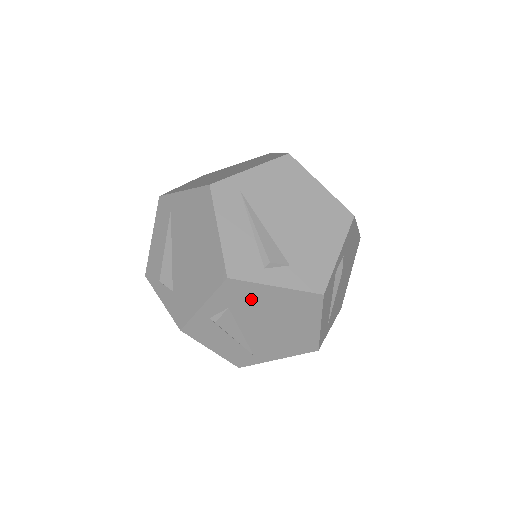
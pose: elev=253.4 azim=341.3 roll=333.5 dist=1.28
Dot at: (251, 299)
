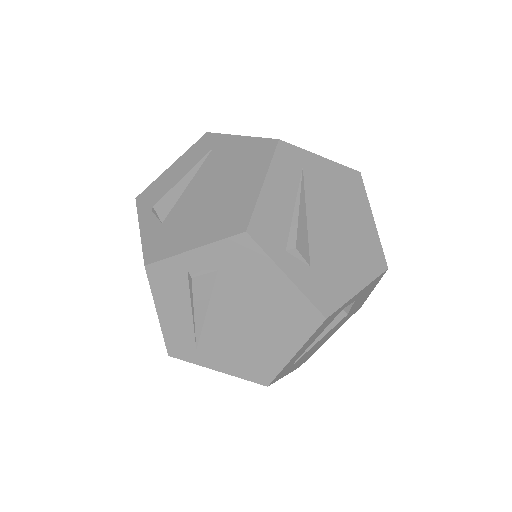
Dot at: (249, 275)
